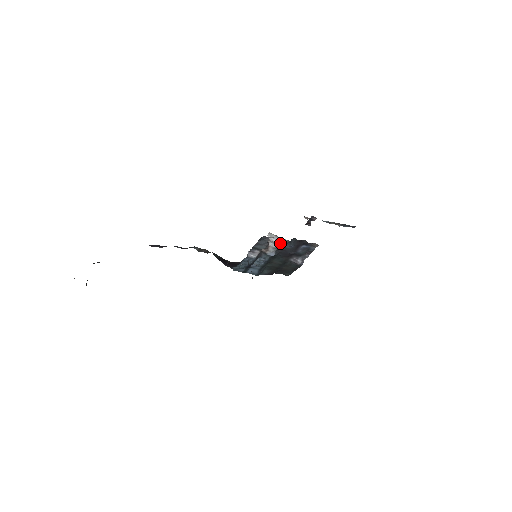
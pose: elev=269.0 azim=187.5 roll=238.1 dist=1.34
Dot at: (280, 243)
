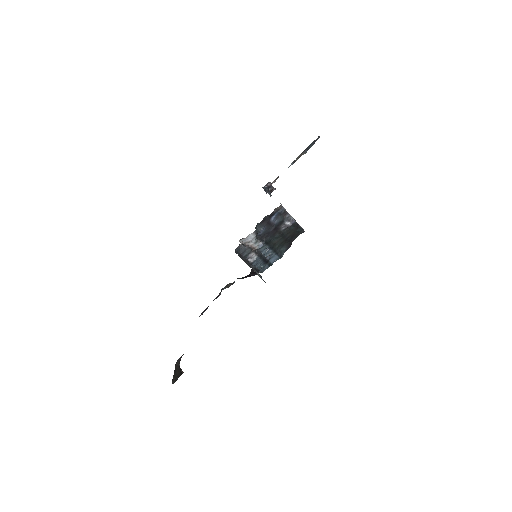
Dot at: (252, 238)
